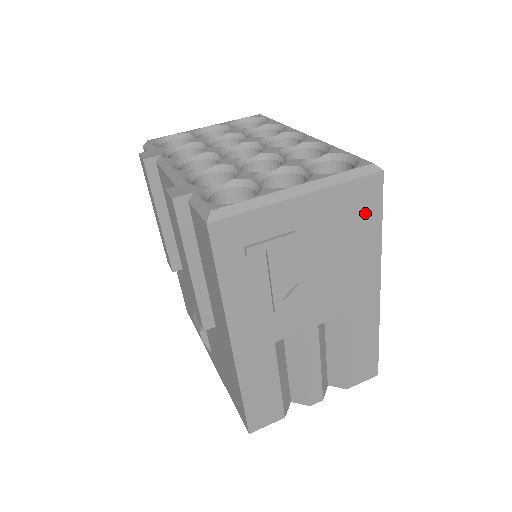
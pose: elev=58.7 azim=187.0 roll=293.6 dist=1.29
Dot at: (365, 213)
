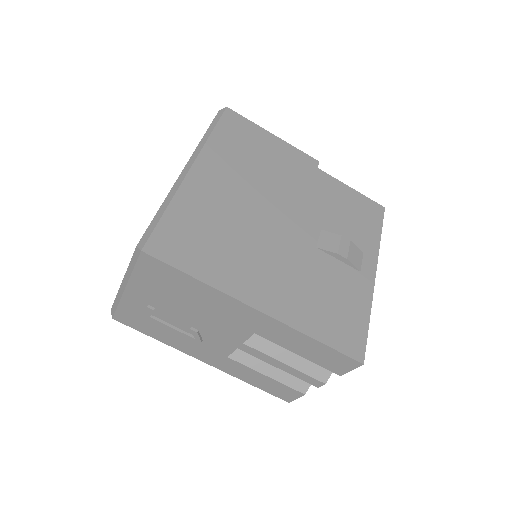
Dot at: (170, 277)
